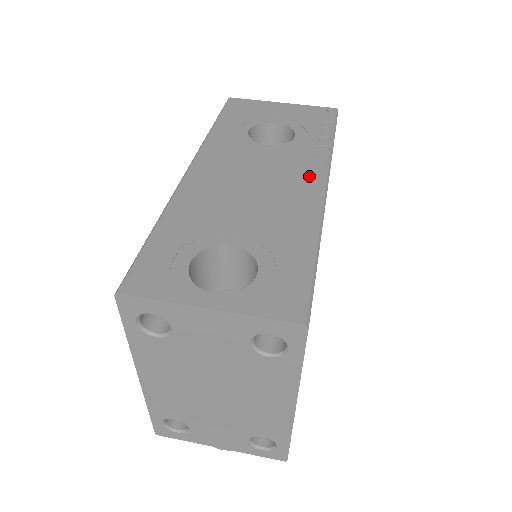
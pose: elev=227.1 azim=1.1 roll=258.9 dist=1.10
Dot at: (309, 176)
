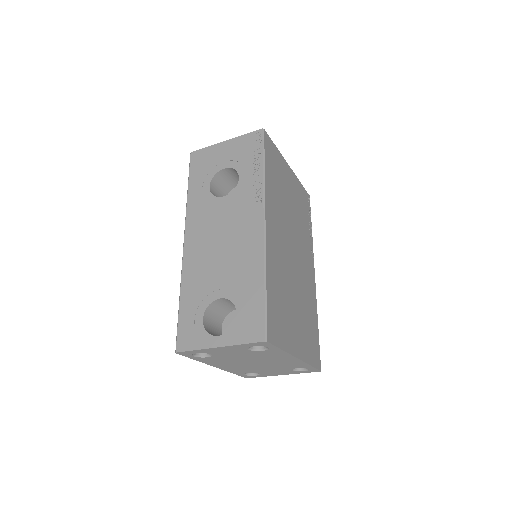
Dot at: (252, 218)
